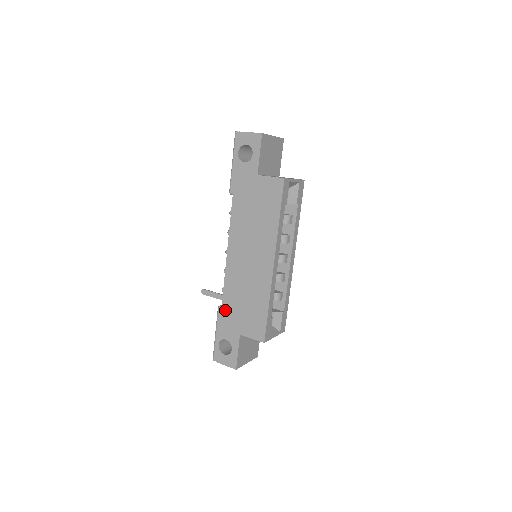
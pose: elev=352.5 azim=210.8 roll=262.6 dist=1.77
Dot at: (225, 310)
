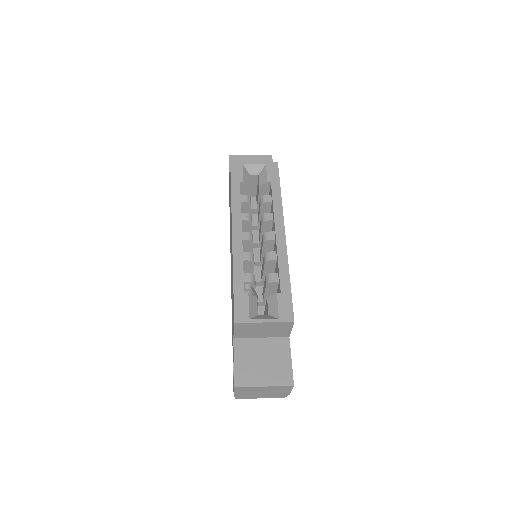
Dot at: occluded
